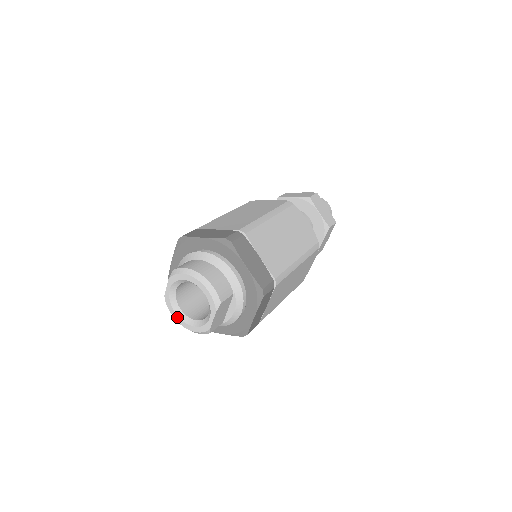
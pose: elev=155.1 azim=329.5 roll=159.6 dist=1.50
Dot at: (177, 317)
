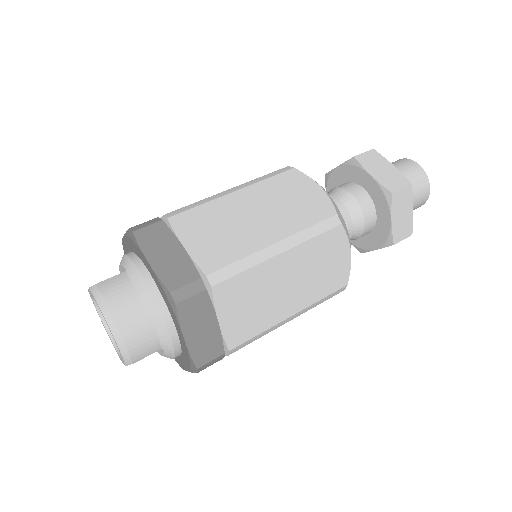
Dot at: (99, 316)
